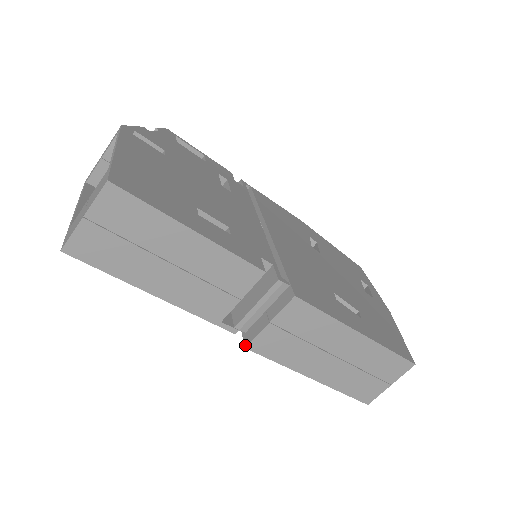
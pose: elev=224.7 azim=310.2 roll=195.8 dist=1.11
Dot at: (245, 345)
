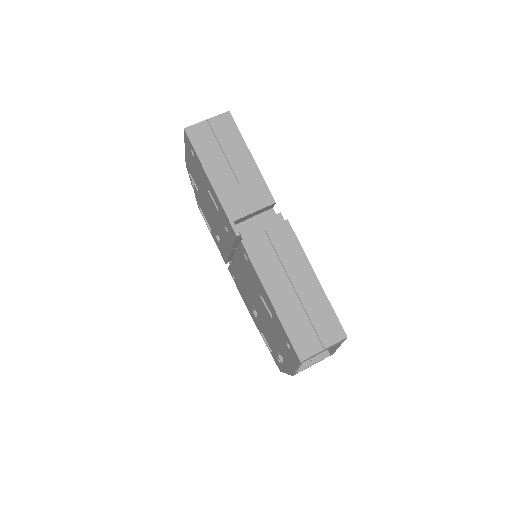
Dot at: (241, 240)
